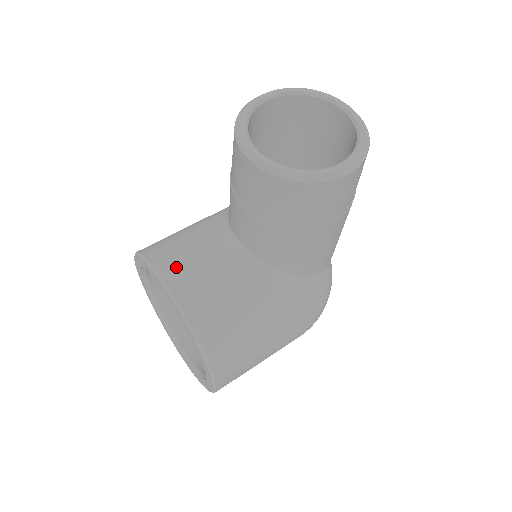
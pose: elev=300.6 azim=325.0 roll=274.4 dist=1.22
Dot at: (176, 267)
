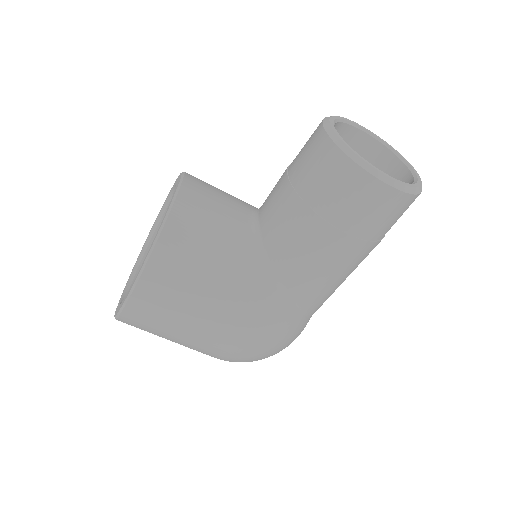
Dot at: (199, 186)
